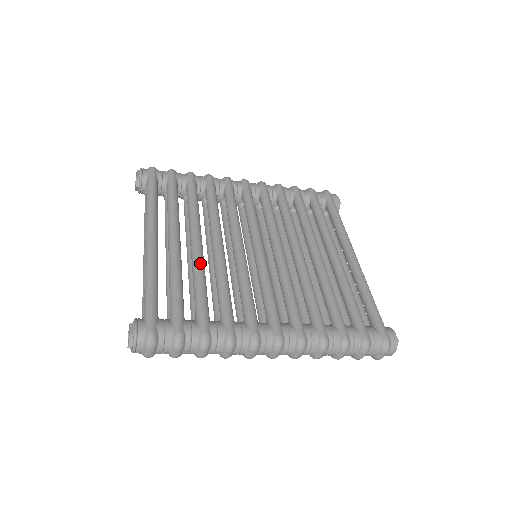
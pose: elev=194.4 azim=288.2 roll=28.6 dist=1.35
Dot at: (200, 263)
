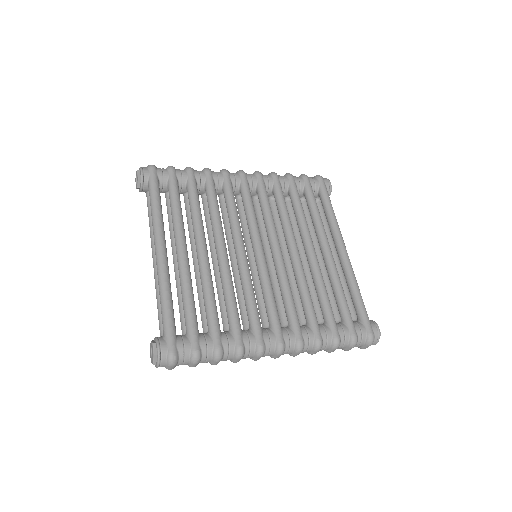
Dot at: (208, 275)
